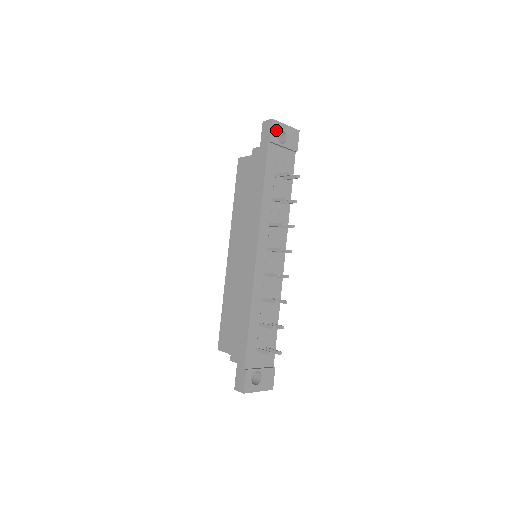
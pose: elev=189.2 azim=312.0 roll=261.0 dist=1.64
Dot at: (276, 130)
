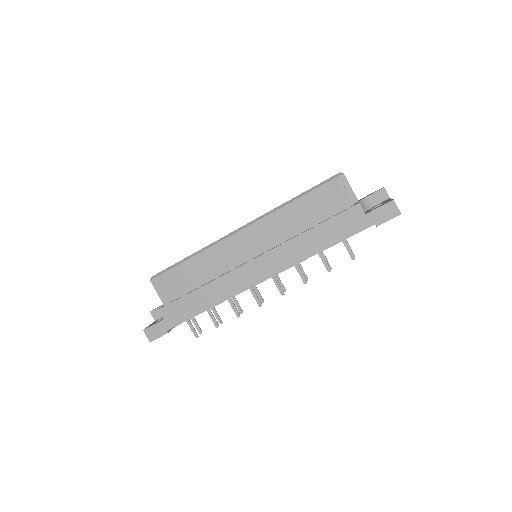
Dot at: occluded
